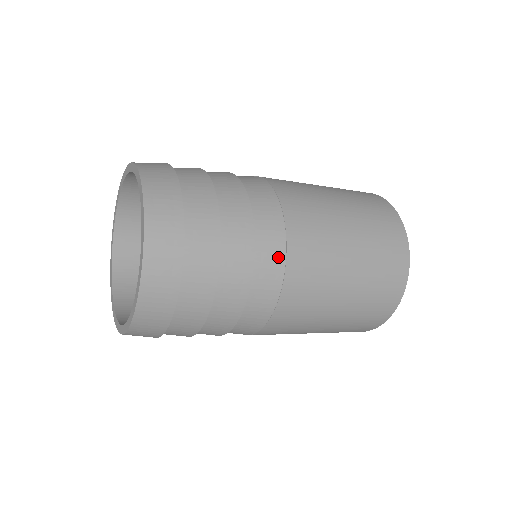
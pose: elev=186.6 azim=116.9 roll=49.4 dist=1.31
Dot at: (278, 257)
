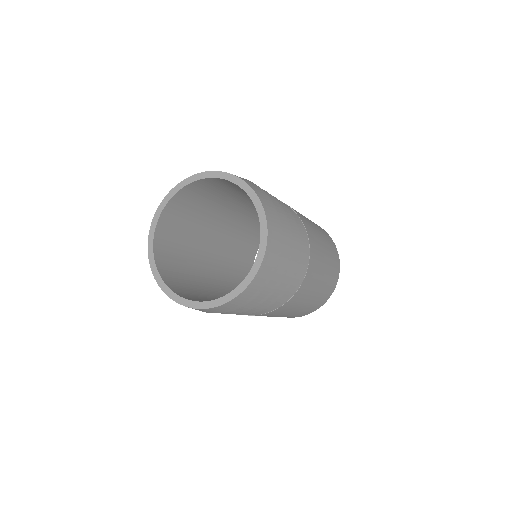
Dot at: (298, 218)
